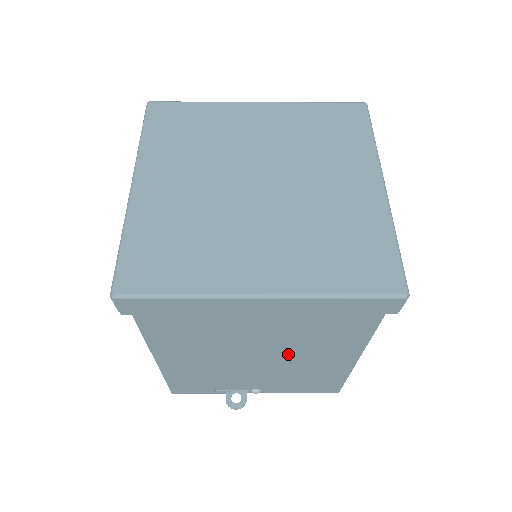
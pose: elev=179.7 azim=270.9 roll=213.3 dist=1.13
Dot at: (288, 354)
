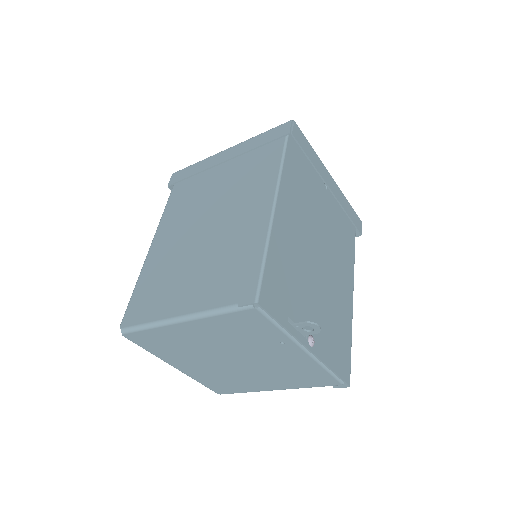
Dot at: (330, 265)
